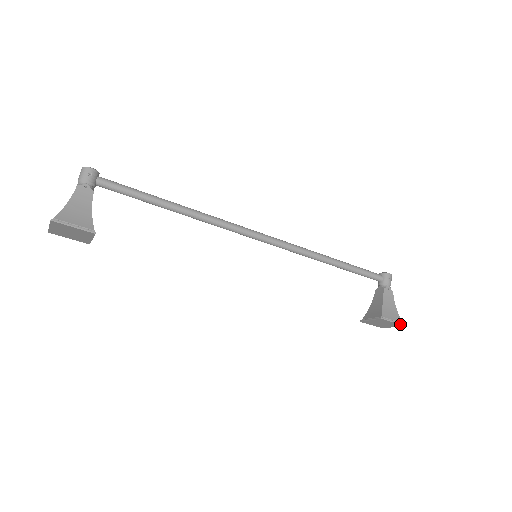
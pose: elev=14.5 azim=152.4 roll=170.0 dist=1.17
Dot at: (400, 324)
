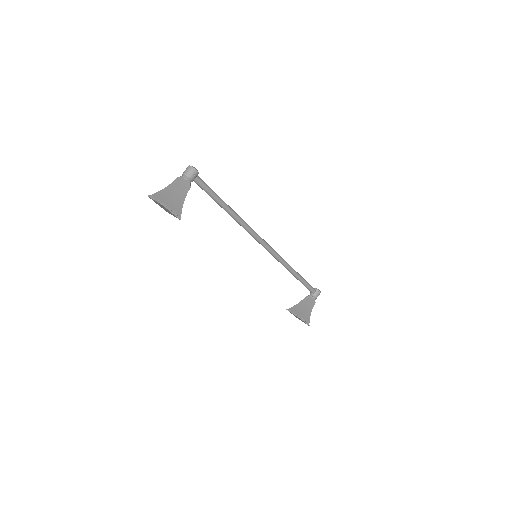
Dot at: (308, 324)
